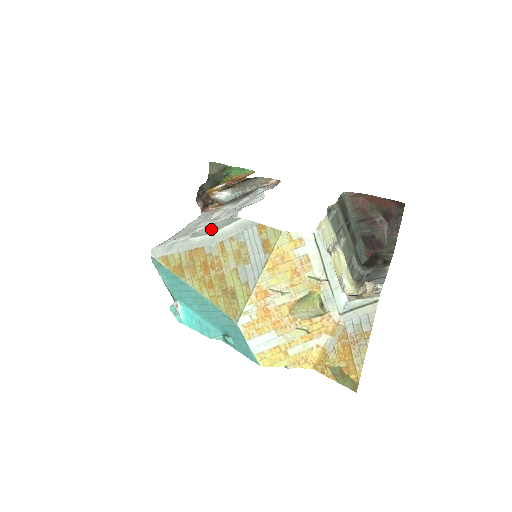
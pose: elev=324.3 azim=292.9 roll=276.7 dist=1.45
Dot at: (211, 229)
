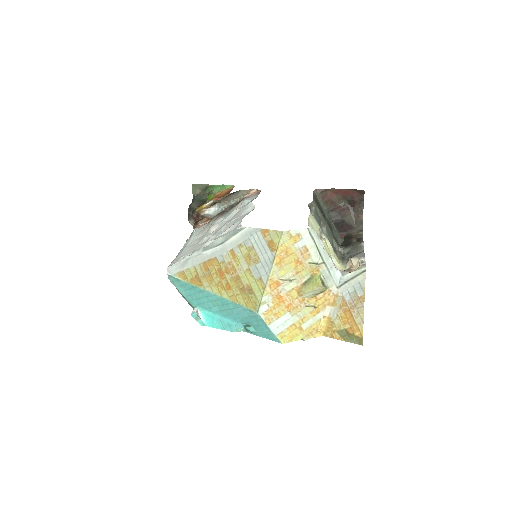
Dot at: (220, 241)
